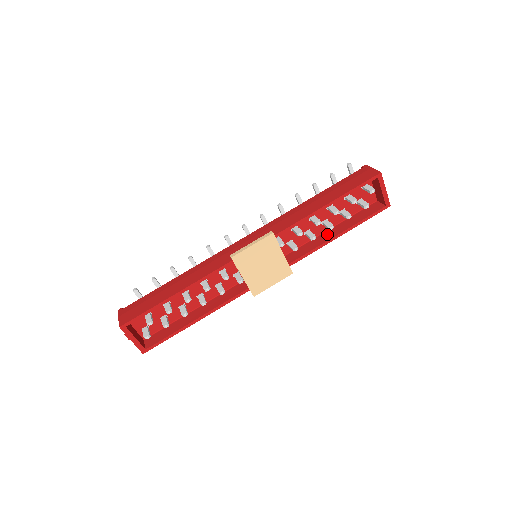
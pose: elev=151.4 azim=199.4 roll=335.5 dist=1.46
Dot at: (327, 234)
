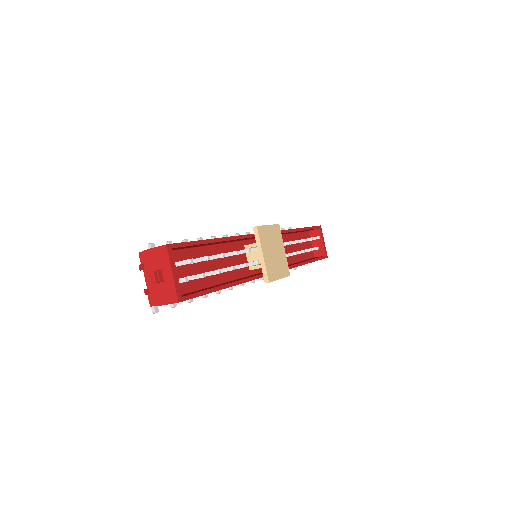
Dot at: occluded
